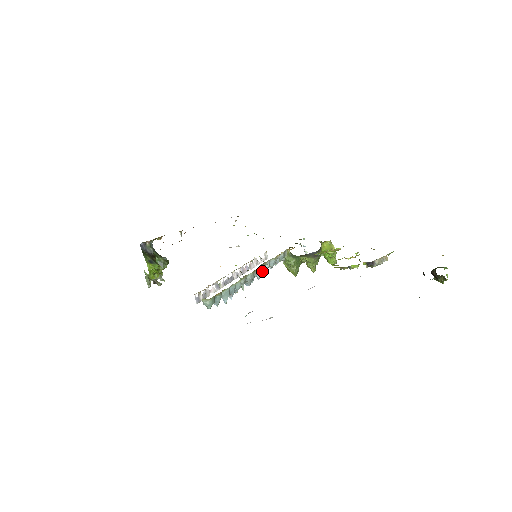
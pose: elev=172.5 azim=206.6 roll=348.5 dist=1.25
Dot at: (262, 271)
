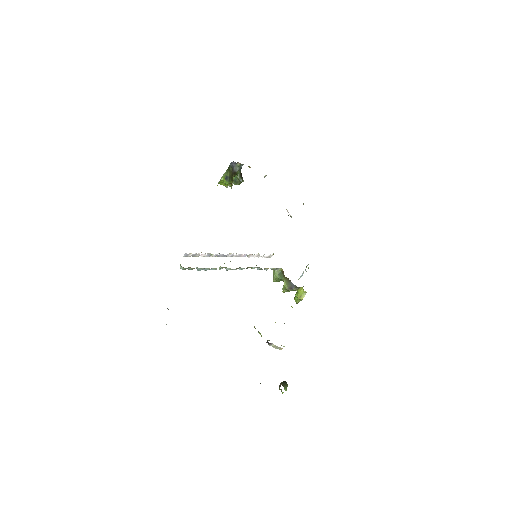
Dot at: (247, 268)
